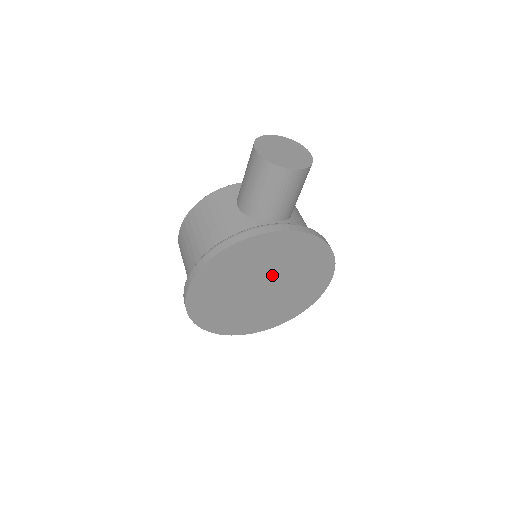
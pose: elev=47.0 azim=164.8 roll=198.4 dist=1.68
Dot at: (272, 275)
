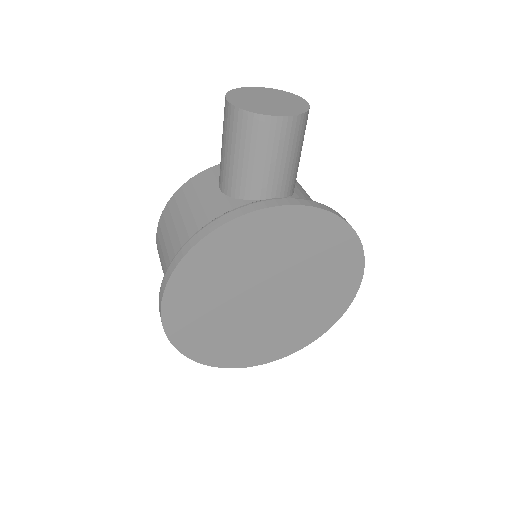
Dot at: (277, 276)
